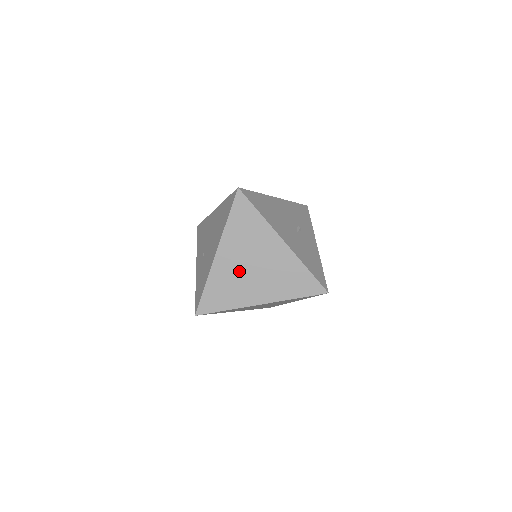
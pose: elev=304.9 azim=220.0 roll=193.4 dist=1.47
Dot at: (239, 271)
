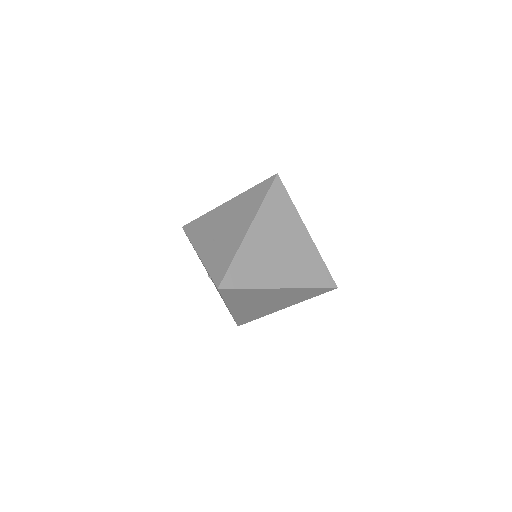
Dot at: (267, 250)
